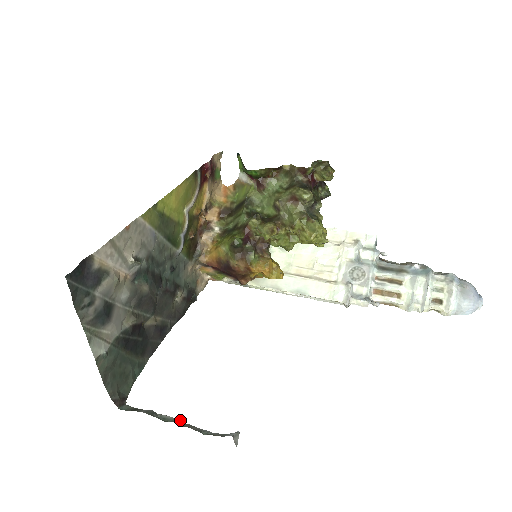
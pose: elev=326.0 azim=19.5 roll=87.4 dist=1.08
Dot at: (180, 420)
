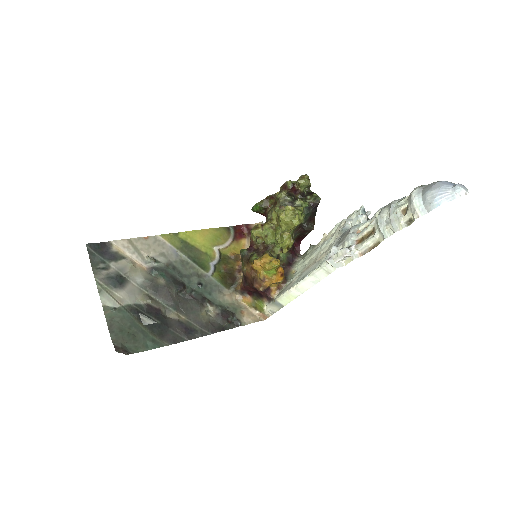
Dot at: (133, 334)
